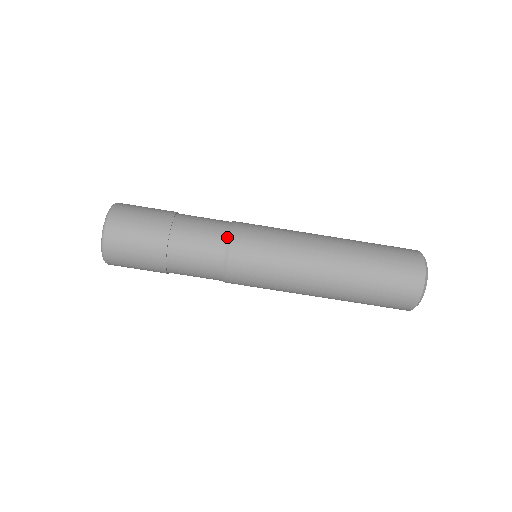
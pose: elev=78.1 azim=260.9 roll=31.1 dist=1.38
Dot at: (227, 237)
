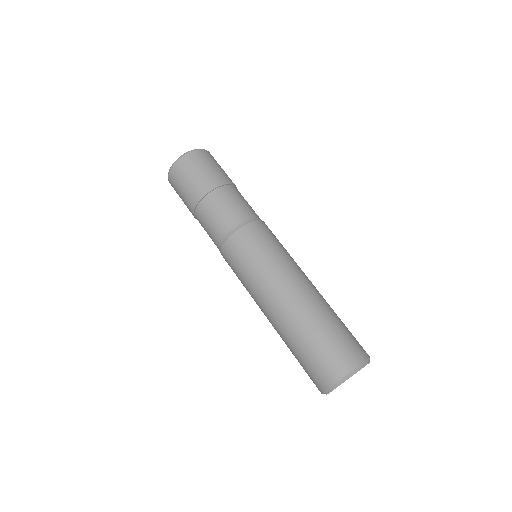
Dot at: (259, 218)
